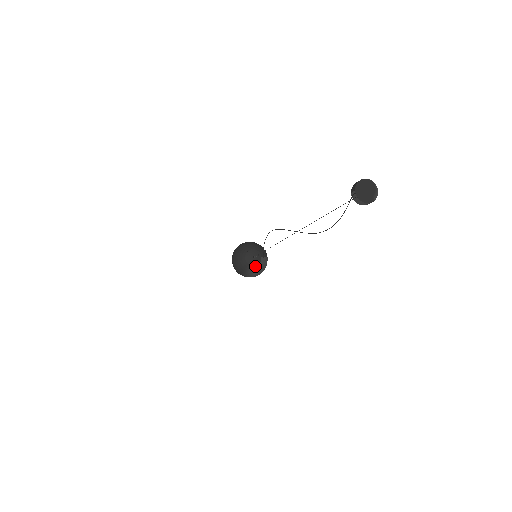
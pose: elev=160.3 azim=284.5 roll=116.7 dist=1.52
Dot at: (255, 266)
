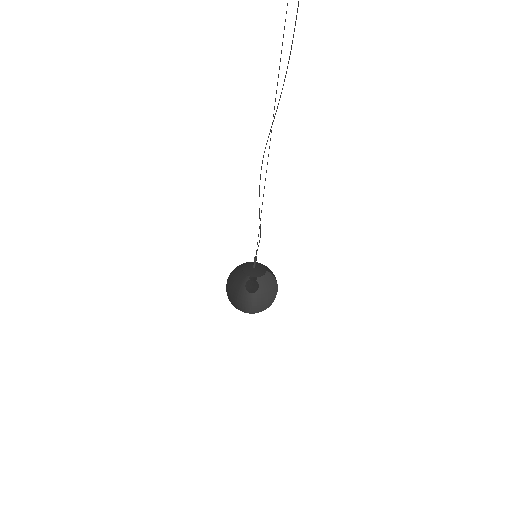
Dot at: (256, 278)
